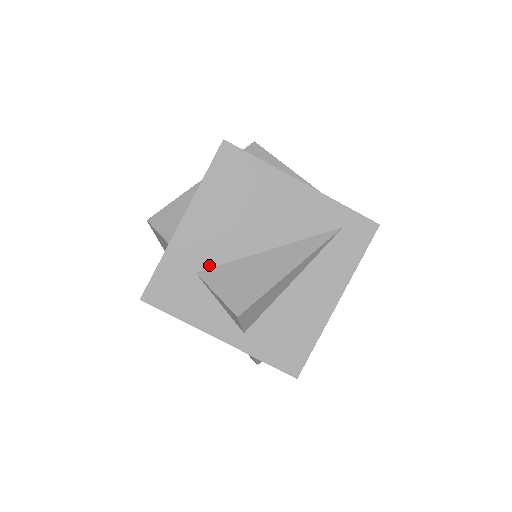
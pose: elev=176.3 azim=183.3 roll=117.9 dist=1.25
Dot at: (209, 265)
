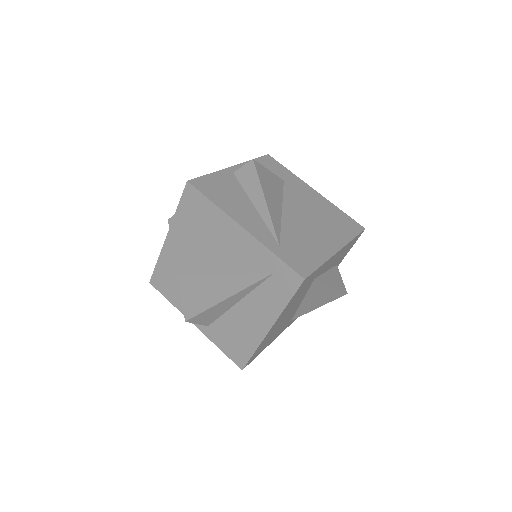
Dot at: (185, 273)
